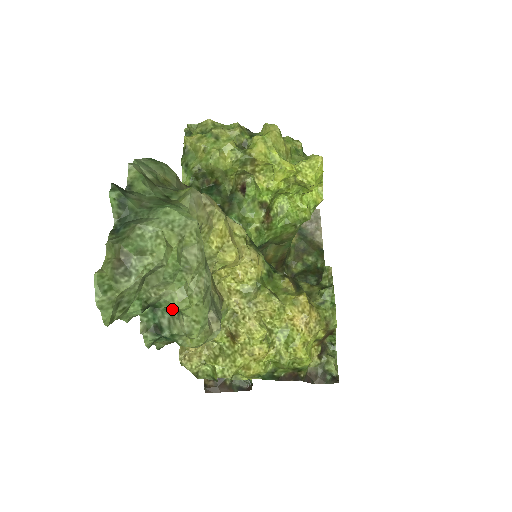
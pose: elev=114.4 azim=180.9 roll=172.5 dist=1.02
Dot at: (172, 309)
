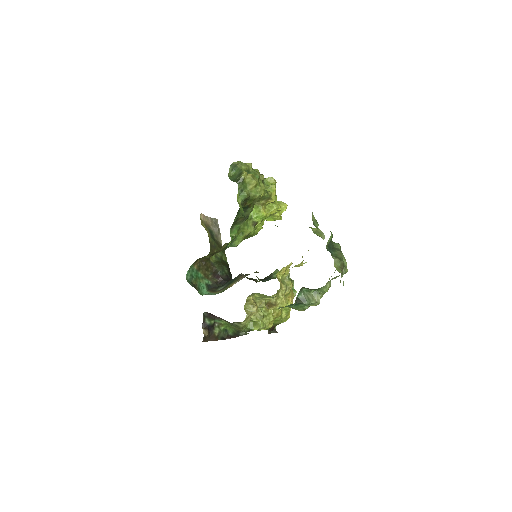
Dot at: (312, 291)
